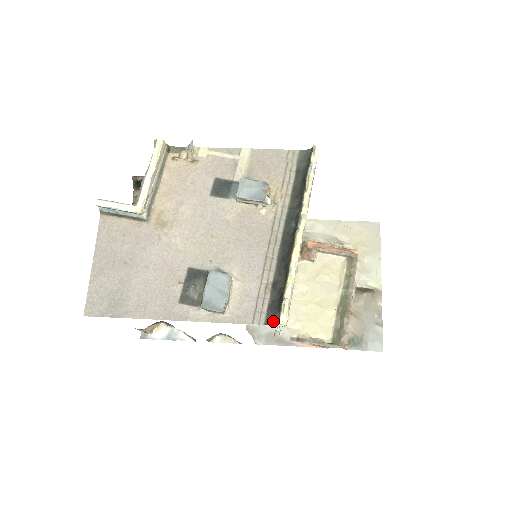
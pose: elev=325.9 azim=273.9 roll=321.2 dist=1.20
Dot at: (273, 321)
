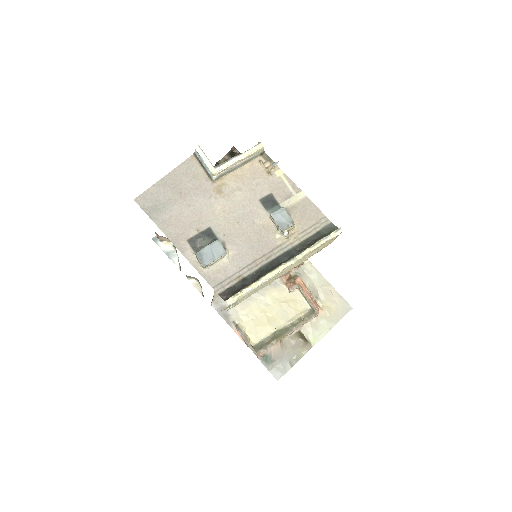
Dot at: (224, 297)
